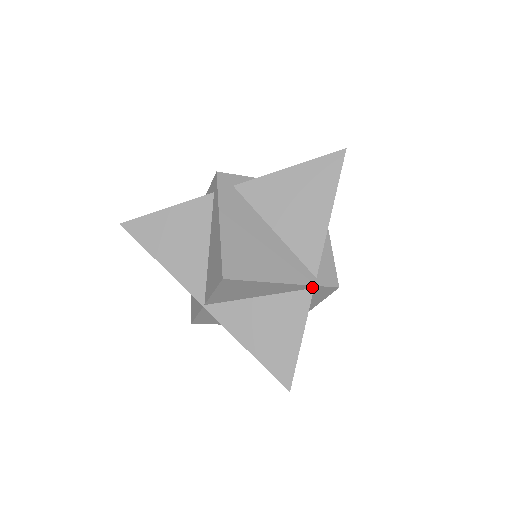
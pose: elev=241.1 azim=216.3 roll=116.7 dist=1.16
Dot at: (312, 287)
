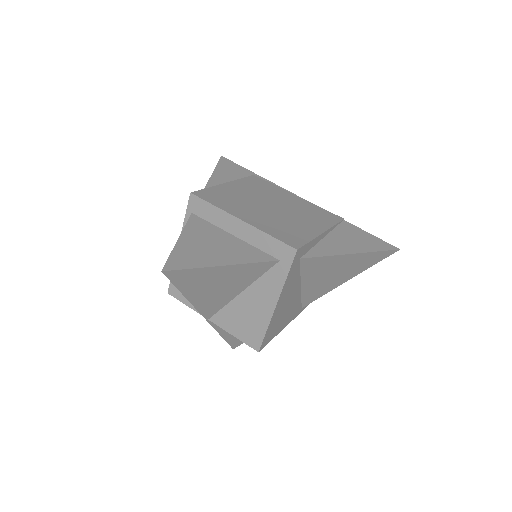
Dot at: occluded
